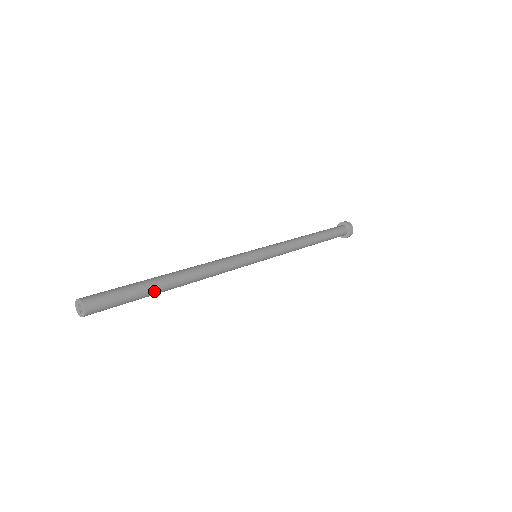
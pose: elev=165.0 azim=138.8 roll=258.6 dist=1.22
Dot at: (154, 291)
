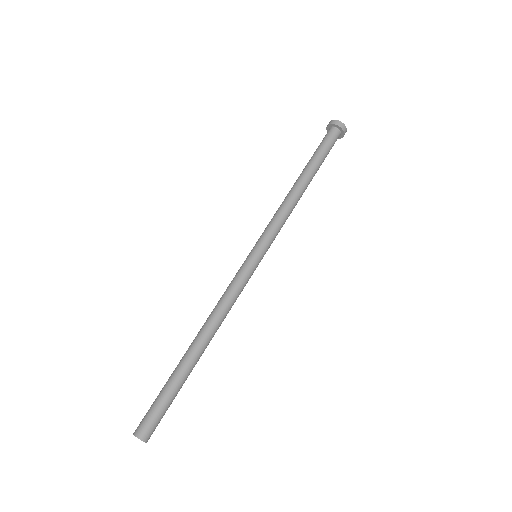
Dot at: (185, 378)
